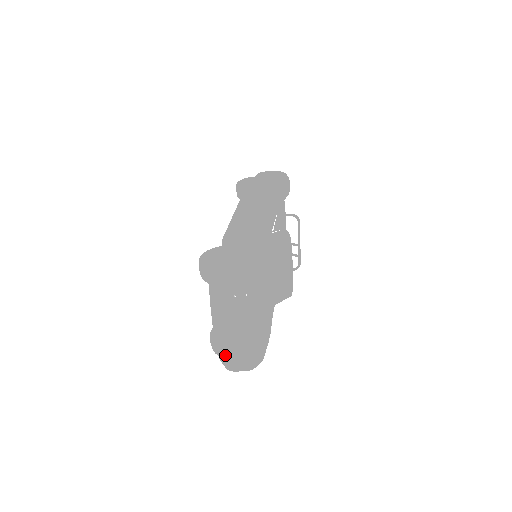
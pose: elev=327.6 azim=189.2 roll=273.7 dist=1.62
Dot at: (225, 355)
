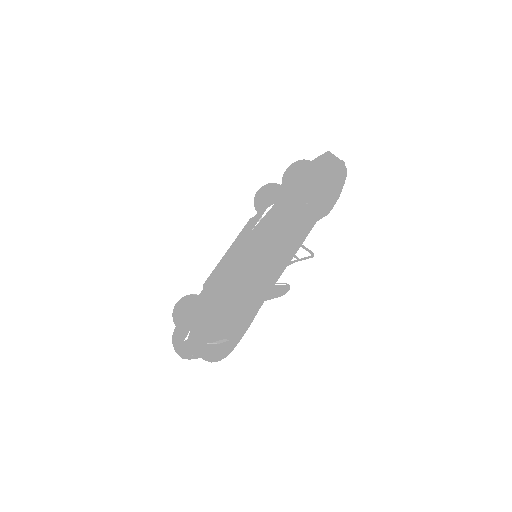
Dot at: occluded
